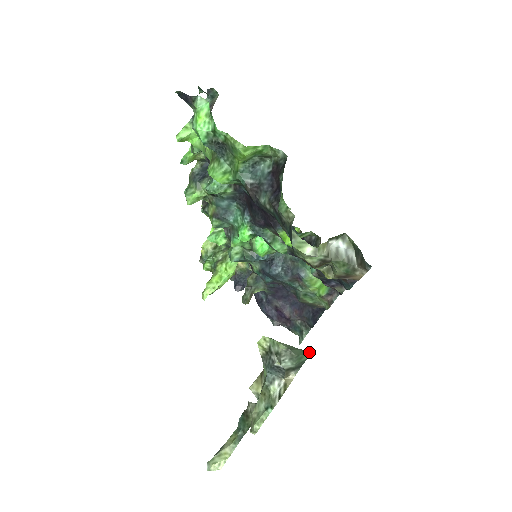
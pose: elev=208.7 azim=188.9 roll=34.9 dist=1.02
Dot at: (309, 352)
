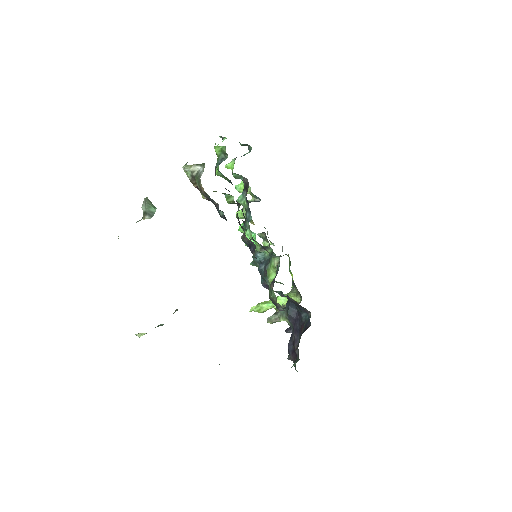
Dot at: occluded
